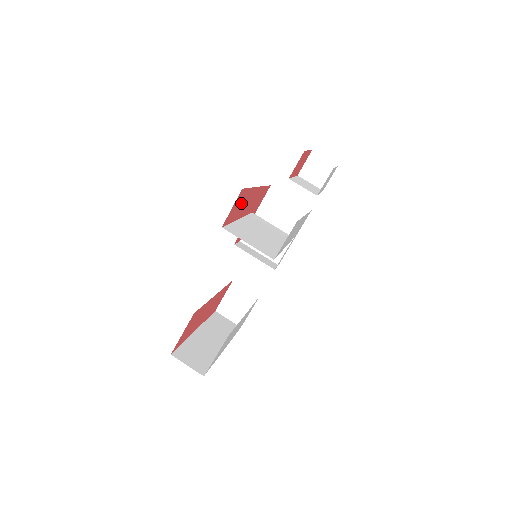
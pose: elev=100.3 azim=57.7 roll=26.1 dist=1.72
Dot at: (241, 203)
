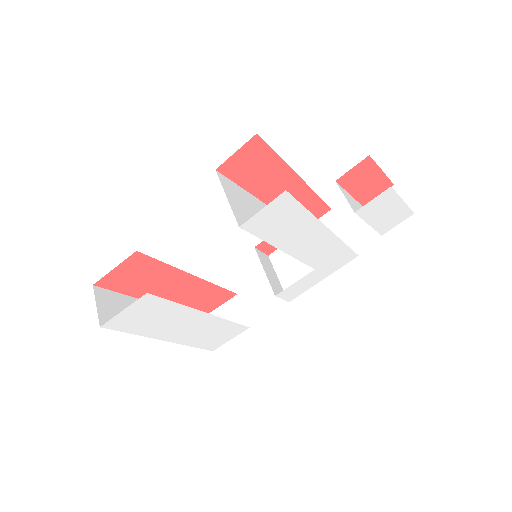
Dot at: (260, 168)
